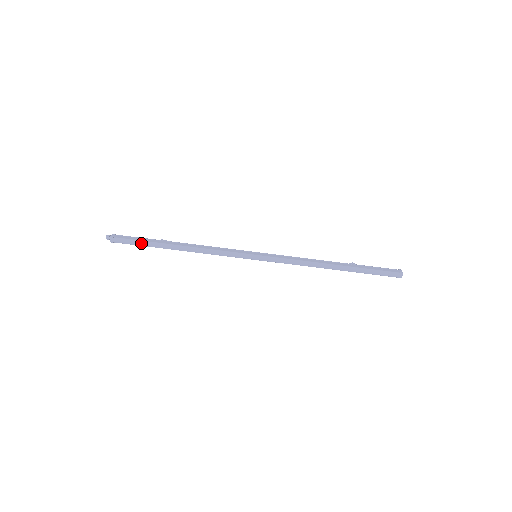
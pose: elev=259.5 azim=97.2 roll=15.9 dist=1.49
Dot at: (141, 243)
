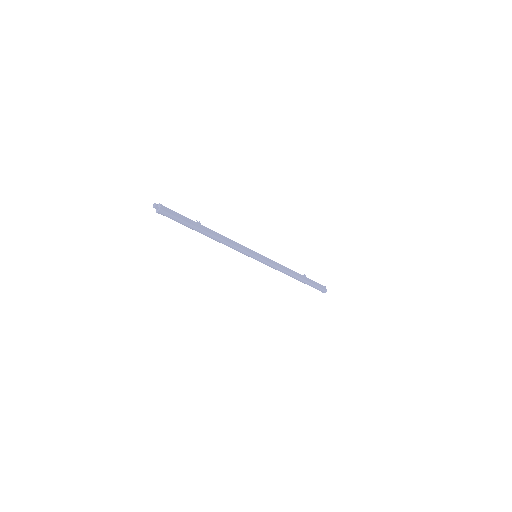
Dot at: (183, 223)
